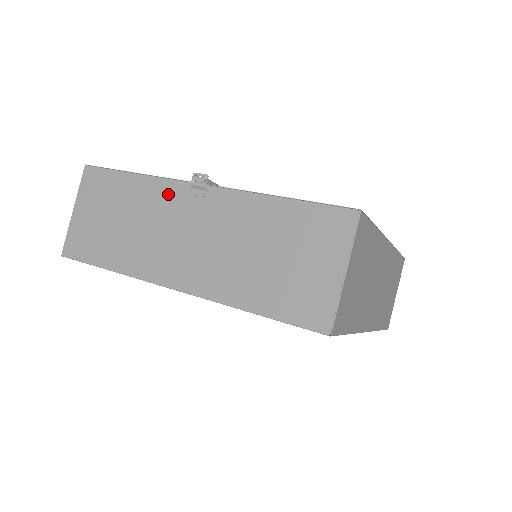
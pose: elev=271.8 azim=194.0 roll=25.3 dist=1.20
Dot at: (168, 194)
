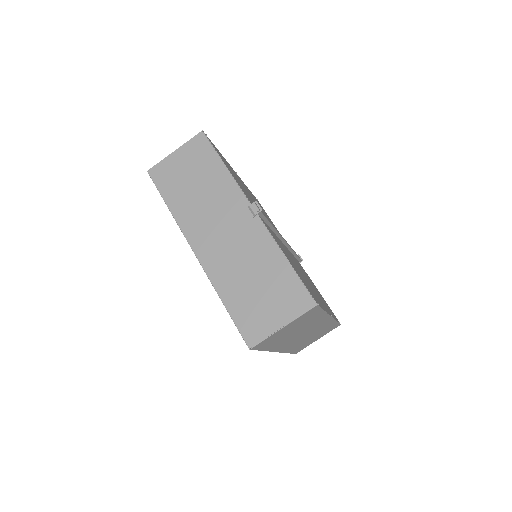
Dot at: (233, 197)
